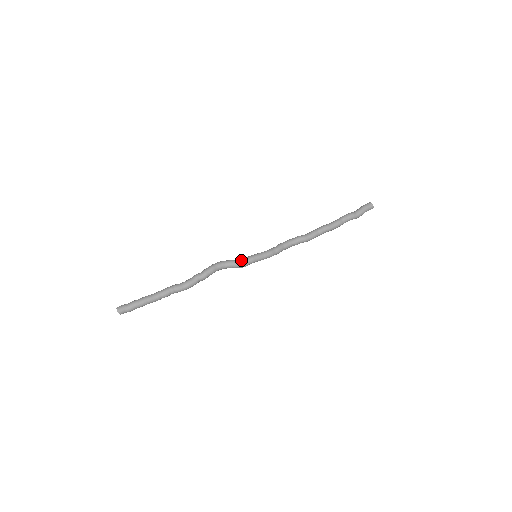
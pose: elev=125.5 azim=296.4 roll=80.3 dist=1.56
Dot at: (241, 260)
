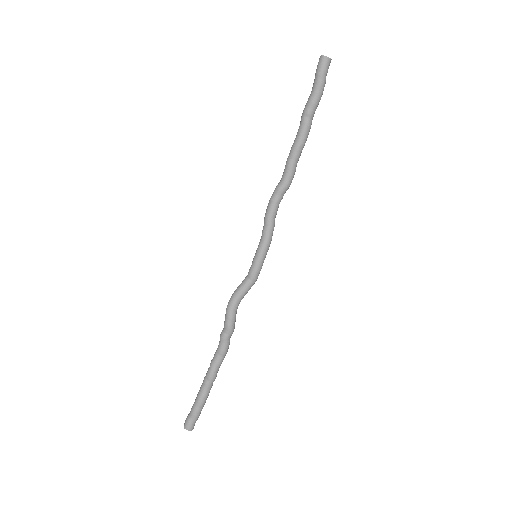
Dot at: (249, 279)
